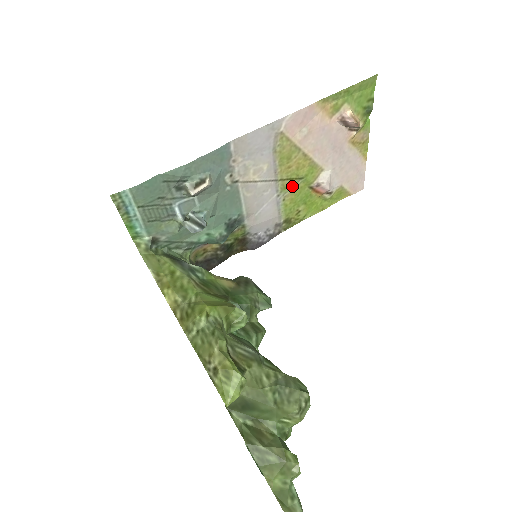
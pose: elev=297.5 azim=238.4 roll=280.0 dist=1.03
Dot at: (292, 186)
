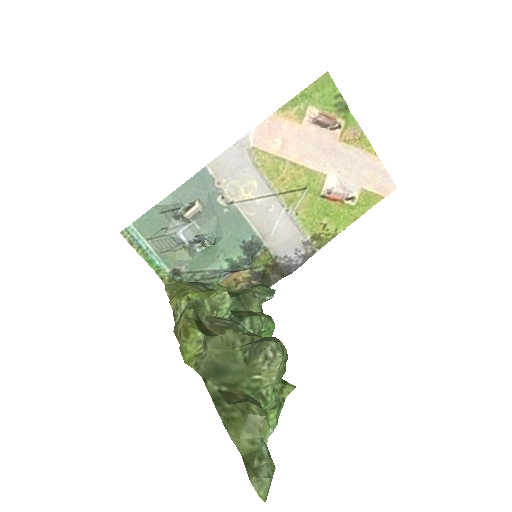
Dot at: (299, 198)
